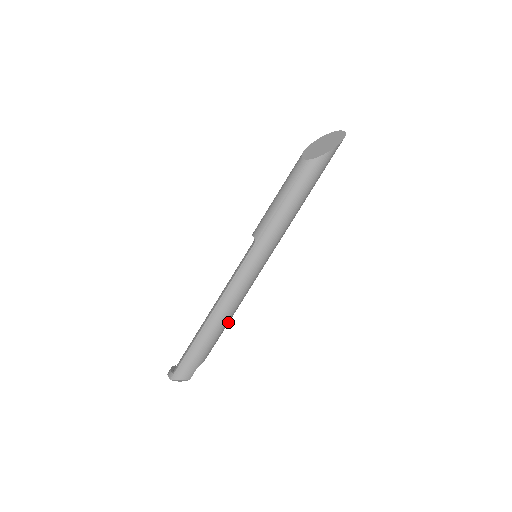
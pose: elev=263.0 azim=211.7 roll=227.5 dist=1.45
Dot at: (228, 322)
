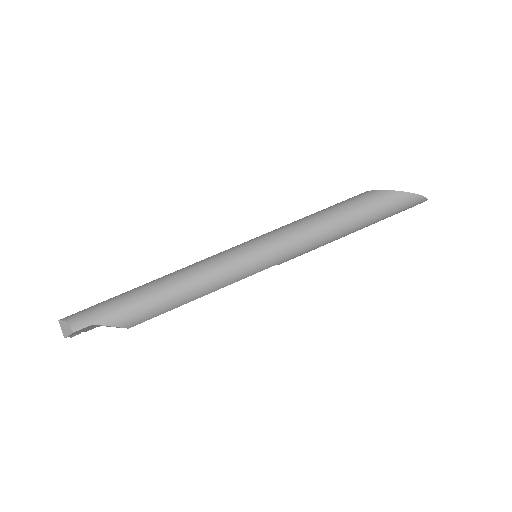
Dot at: (171, 299)
